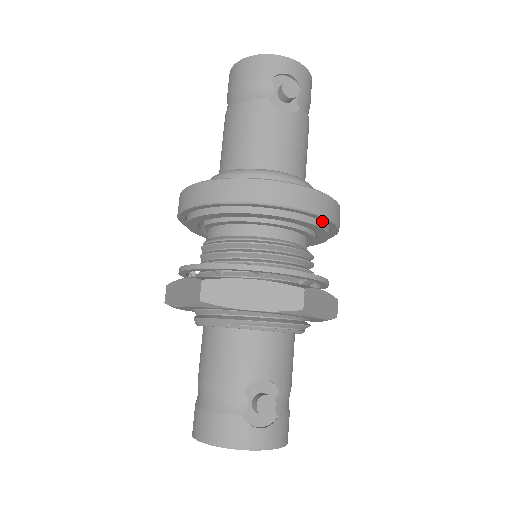
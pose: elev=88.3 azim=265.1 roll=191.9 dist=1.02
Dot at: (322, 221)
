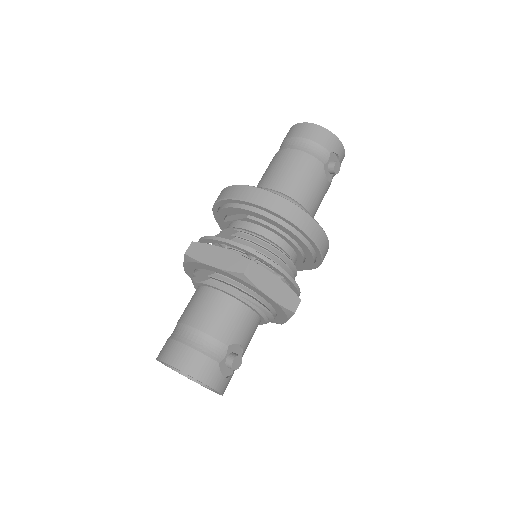
Dot at: (316, 261)
